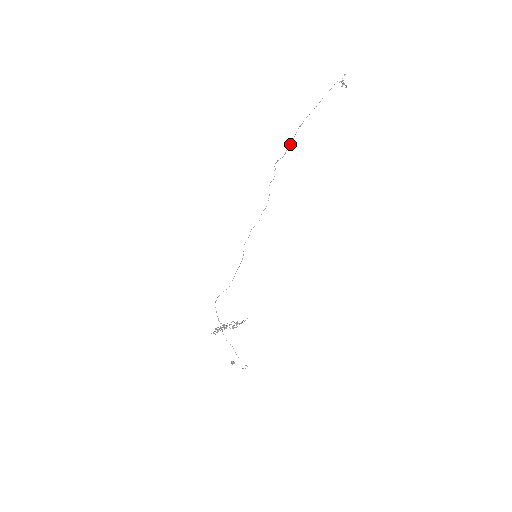
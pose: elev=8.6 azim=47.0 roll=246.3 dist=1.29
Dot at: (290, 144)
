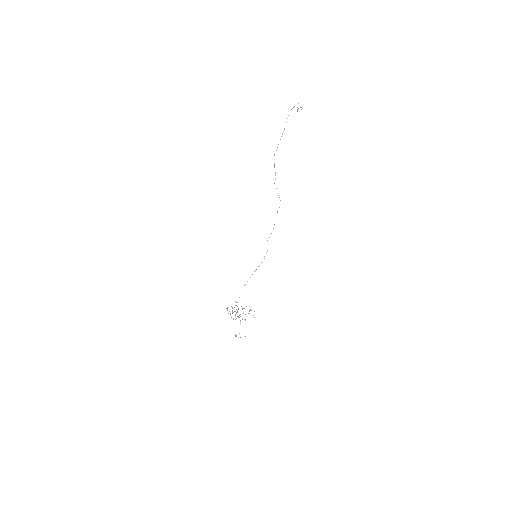
Dot at: occluded
